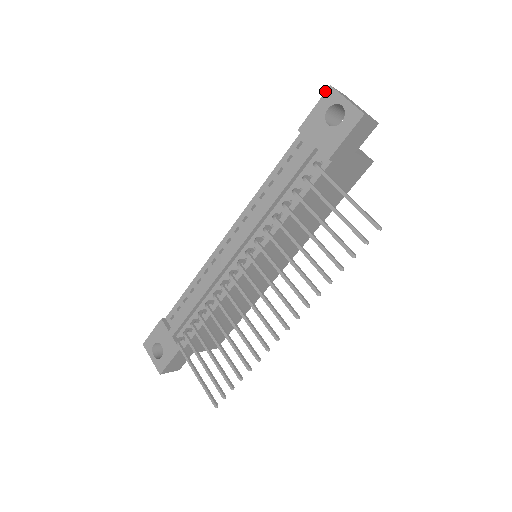
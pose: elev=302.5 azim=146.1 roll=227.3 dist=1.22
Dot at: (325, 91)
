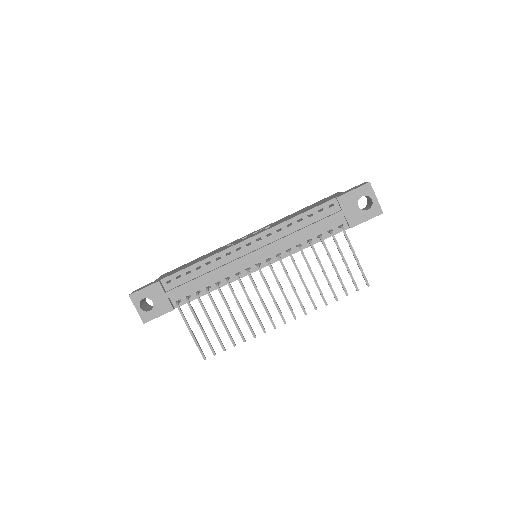
Dot at: (365, 184)
